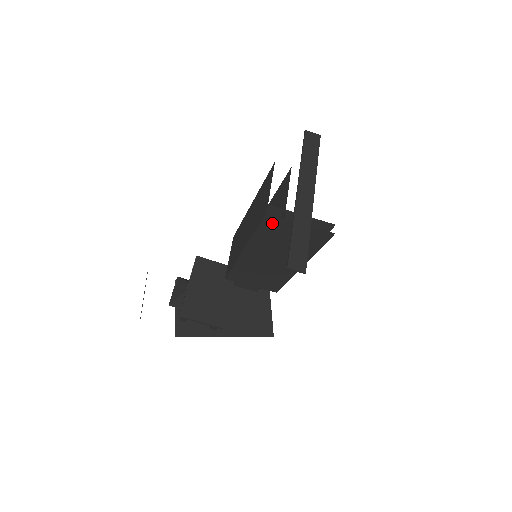
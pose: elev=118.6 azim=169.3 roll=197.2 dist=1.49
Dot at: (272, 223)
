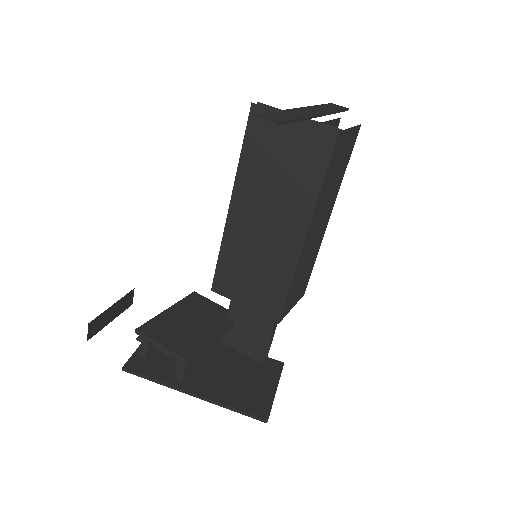
Dot at: (259, 126)
